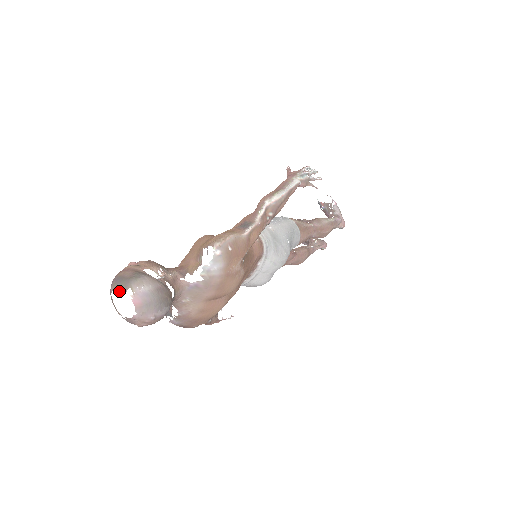
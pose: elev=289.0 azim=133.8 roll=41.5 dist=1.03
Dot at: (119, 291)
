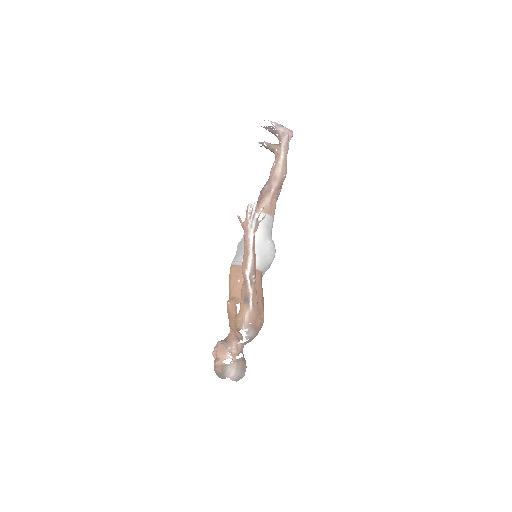
Dot at: occluded
